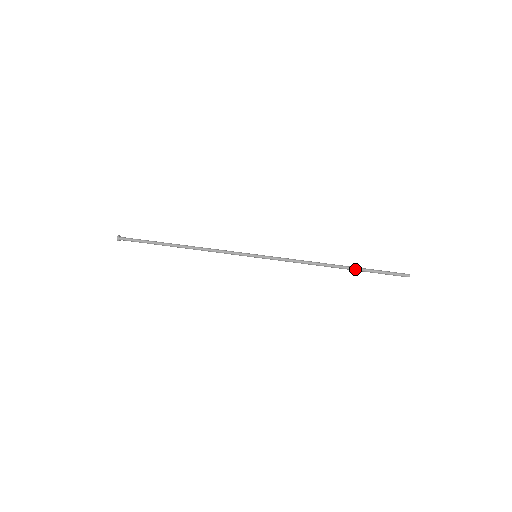
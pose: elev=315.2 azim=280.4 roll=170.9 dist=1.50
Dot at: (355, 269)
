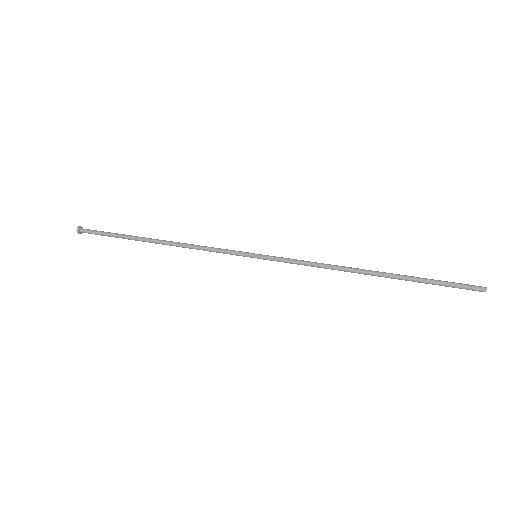
Dot at: (400, 279)
